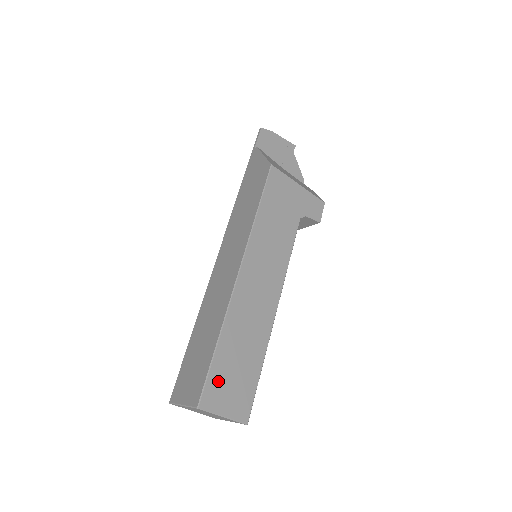
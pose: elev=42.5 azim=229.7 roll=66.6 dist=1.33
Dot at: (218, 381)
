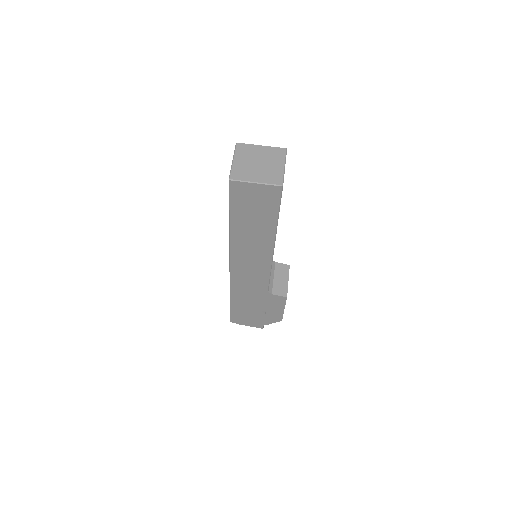
Dot at: occluded
